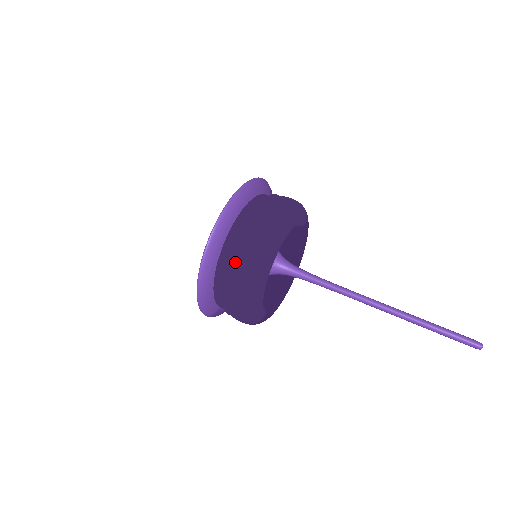
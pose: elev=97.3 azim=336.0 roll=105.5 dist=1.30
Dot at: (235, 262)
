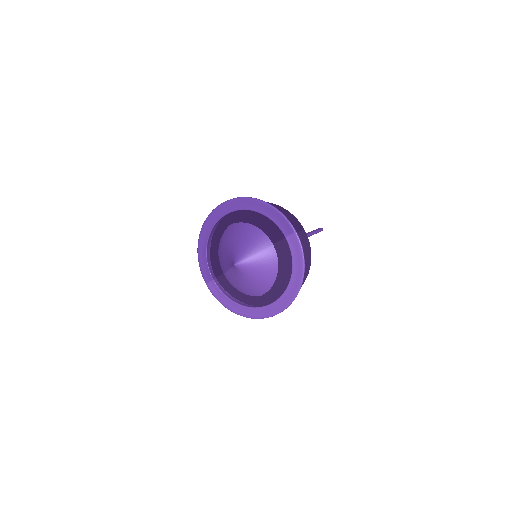
Dot at: occluded
